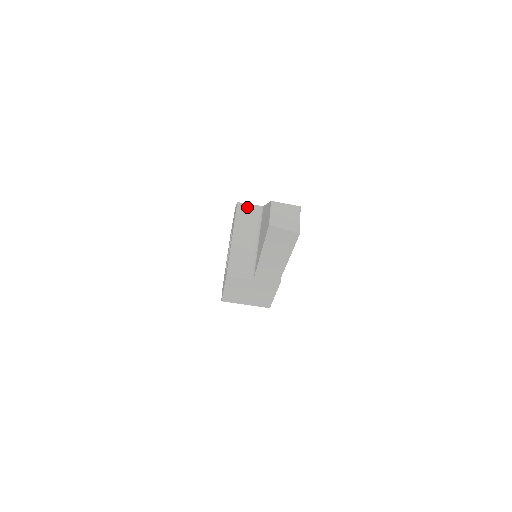
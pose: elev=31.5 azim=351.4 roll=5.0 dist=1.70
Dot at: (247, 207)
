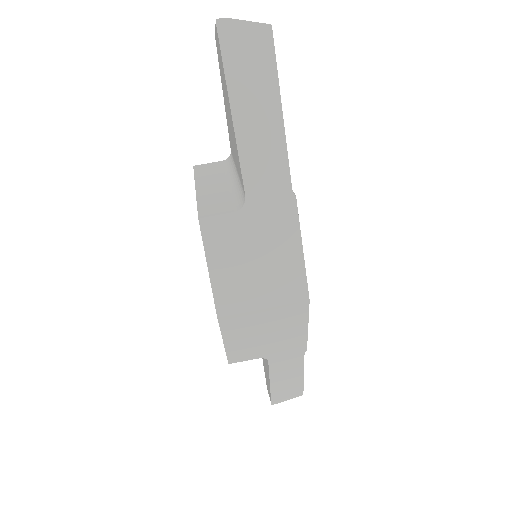
Dot at: (209, 165)
